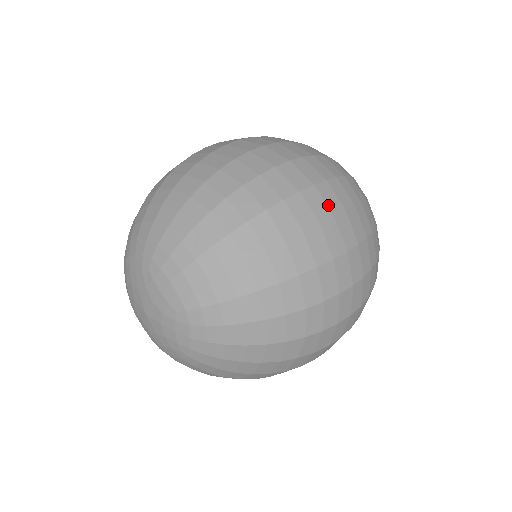
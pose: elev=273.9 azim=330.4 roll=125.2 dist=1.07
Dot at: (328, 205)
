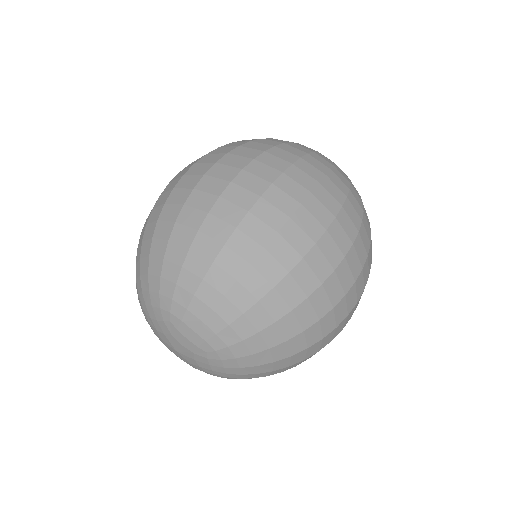
Dot at: (319, 220)
